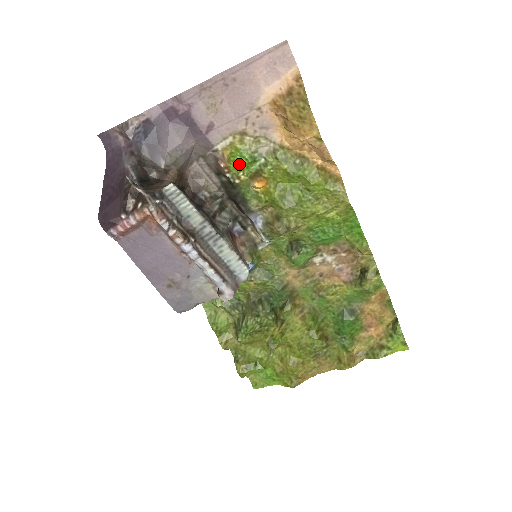
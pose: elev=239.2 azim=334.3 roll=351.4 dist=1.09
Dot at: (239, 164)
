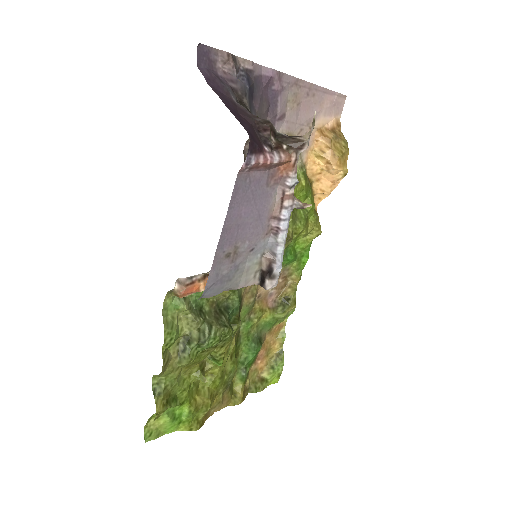
Dot at: occluded
